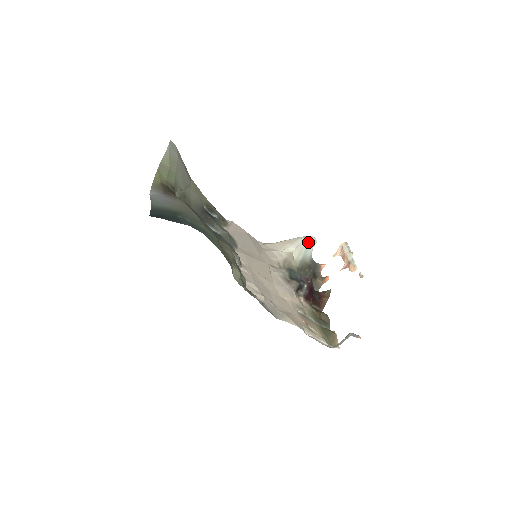
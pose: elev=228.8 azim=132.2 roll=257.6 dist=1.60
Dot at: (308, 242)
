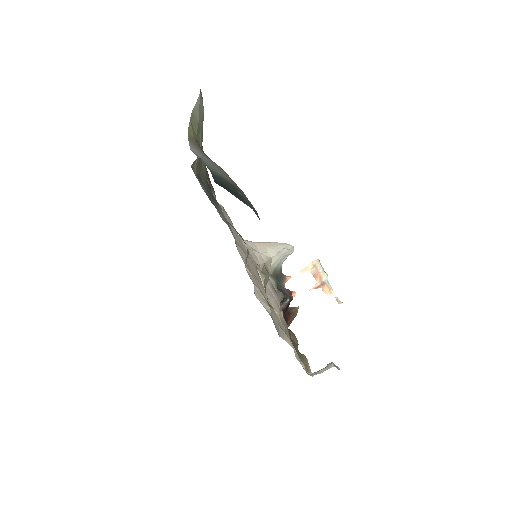
Dot at: (288, 250)
